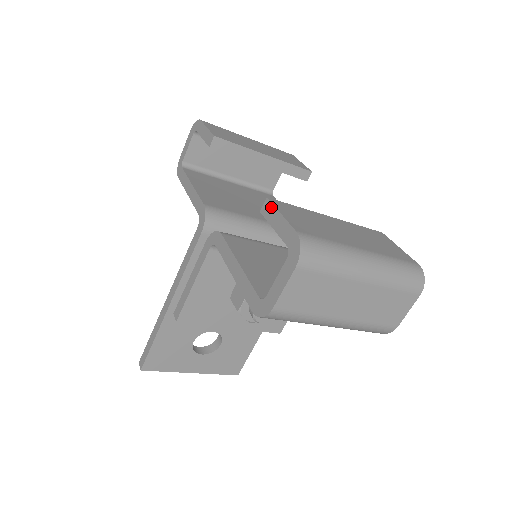
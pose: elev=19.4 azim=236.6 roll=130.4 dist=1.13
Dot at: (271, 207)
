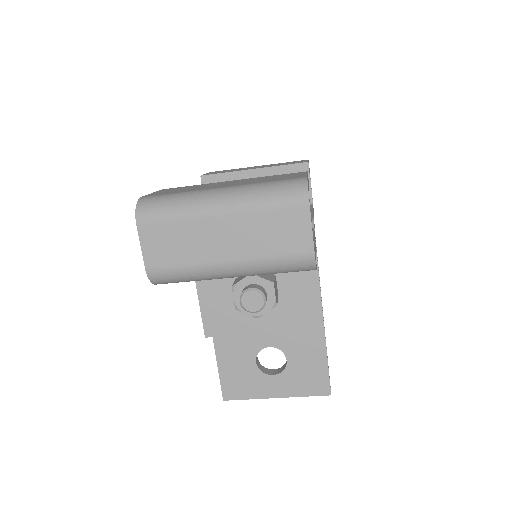
Dot at: occluded
